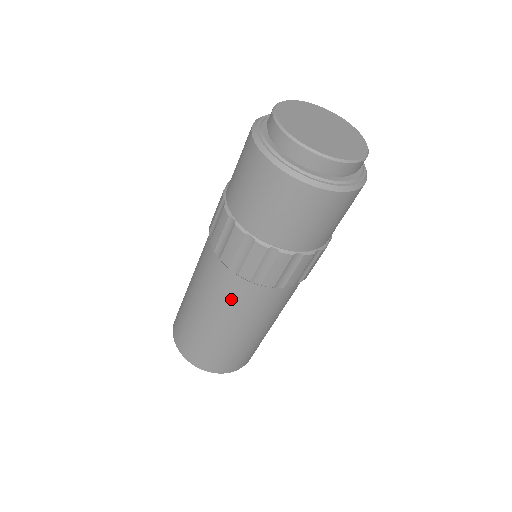
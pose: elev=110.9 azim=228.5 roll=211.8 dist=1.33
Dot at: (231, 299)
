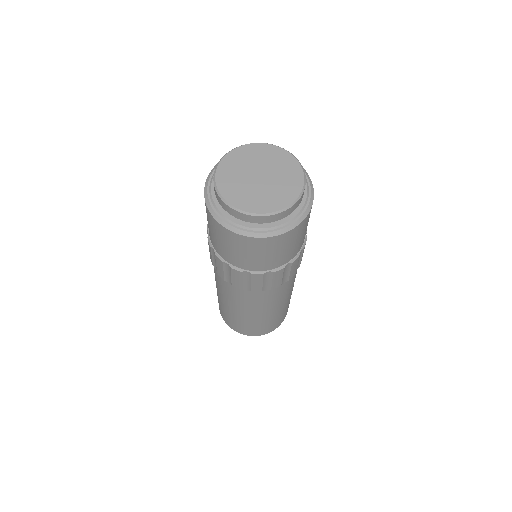
Dot at: (254, 302)
